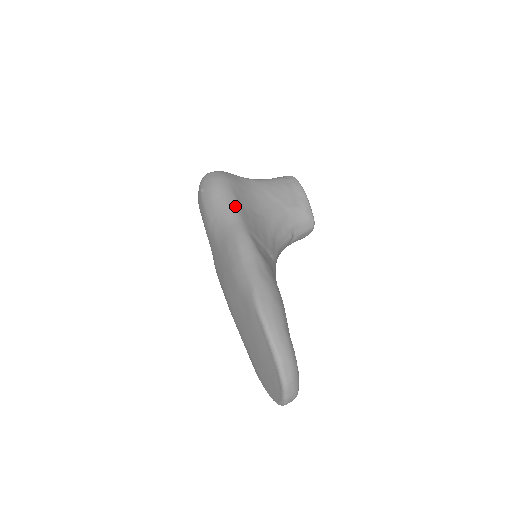
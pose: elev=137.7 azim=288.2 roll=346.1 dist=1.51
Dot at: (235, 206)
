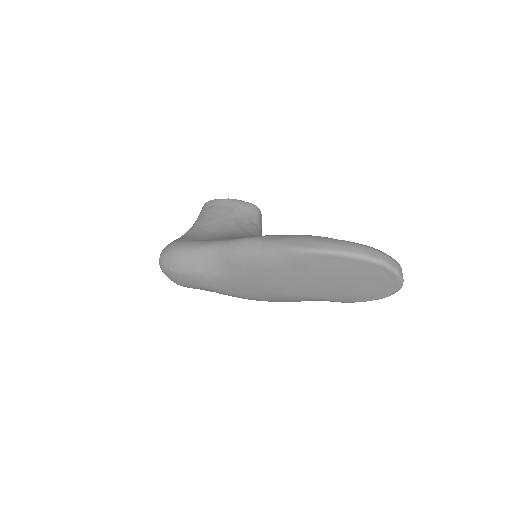
Dot at: (204, 243)
